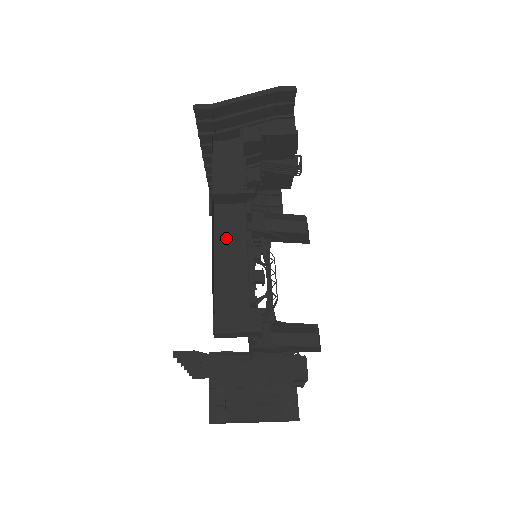
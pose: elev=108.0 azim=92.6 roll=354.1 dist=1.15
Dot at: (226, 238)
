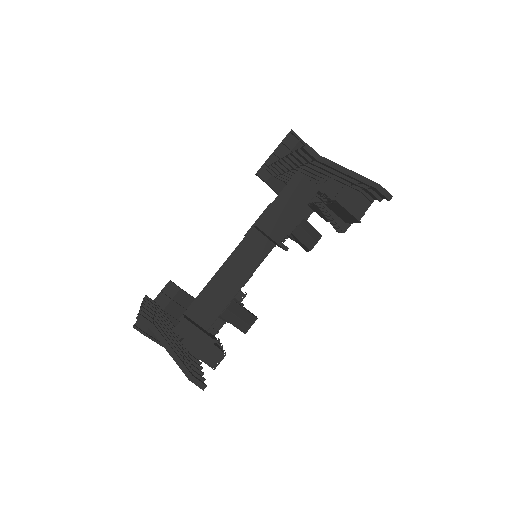
Dot at: (239, 261)
